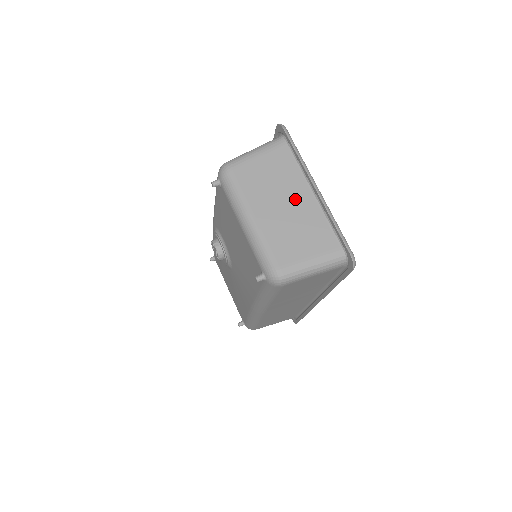
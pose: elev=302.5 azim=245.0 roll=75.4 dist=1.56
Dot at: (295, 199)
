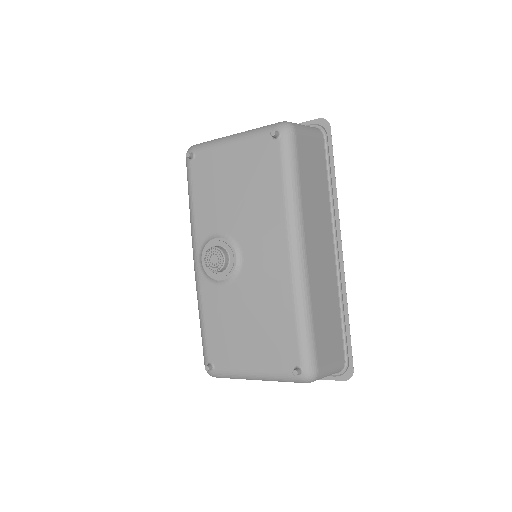
Dot at: occluded
